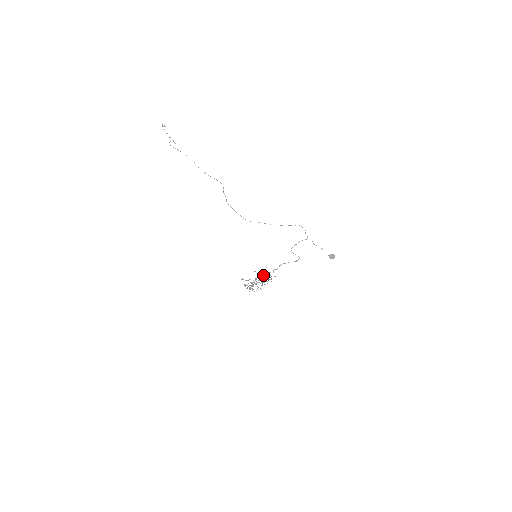
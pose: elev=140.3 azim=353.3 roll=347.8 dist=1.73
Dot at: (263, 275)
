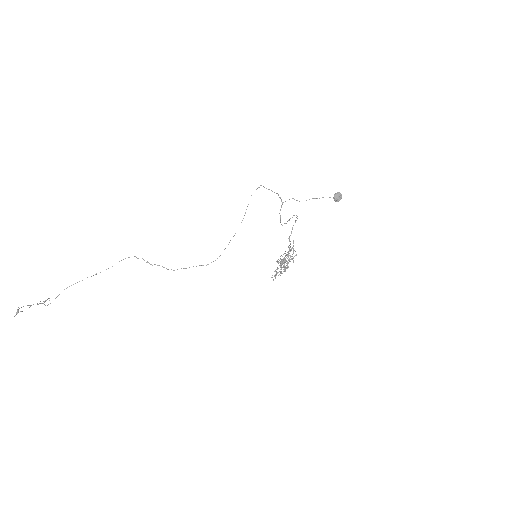
Dot at: occluded
